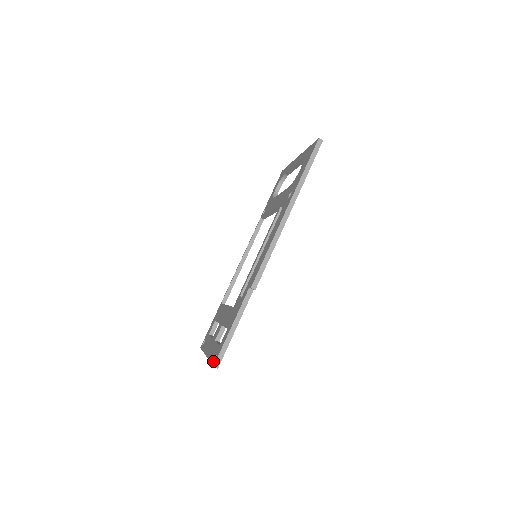
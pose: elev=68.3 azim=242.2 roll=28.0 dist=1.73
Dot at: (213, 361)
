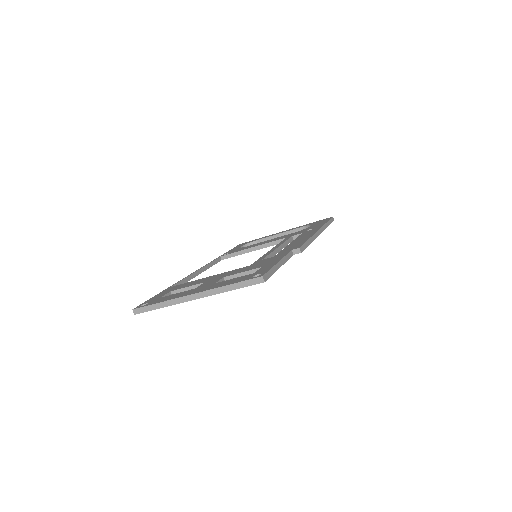
Dot at: (252, 277)
